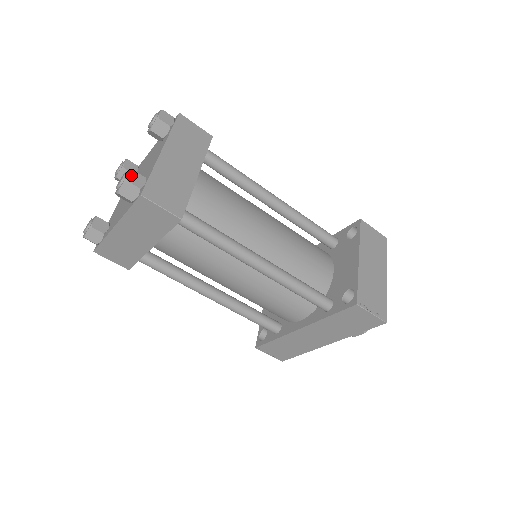
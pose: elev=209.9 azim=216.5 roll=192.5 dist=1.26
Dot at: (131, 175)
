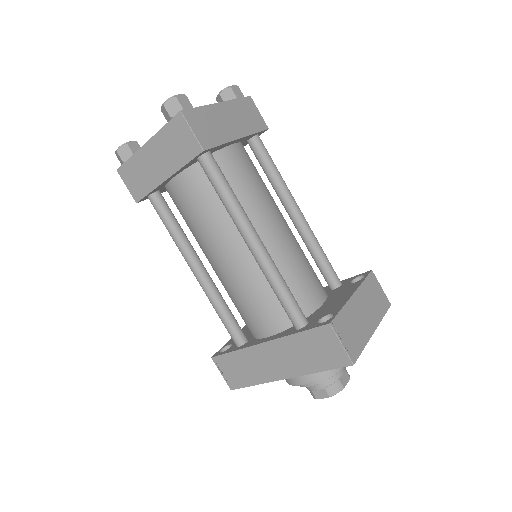
Dot at: (182, 96)
